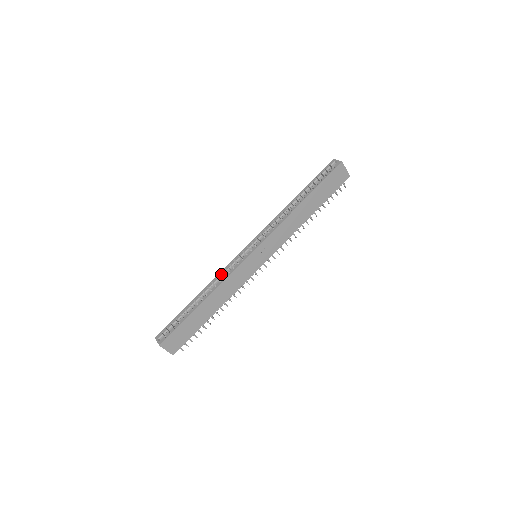
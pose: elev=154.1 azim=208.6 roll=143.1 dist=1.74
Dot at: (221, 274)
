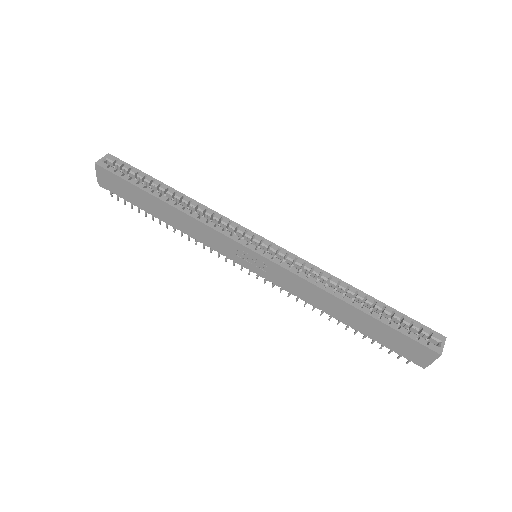
Dot at: (215, 214)
